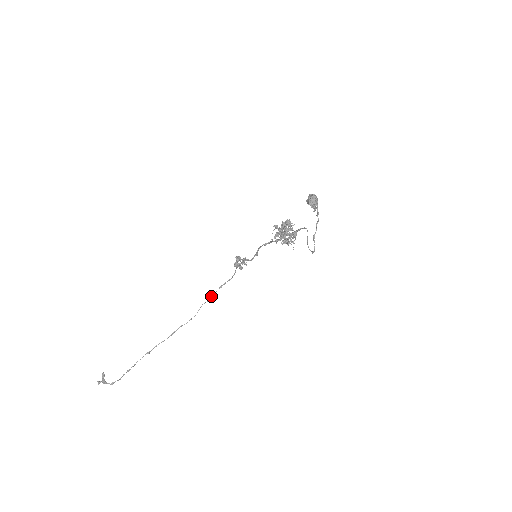
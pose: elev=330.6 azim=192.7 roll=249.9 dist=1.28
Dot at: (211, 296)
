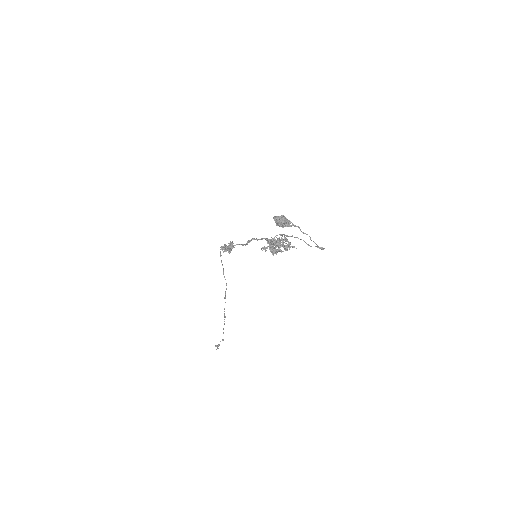
Dot at: occluded
